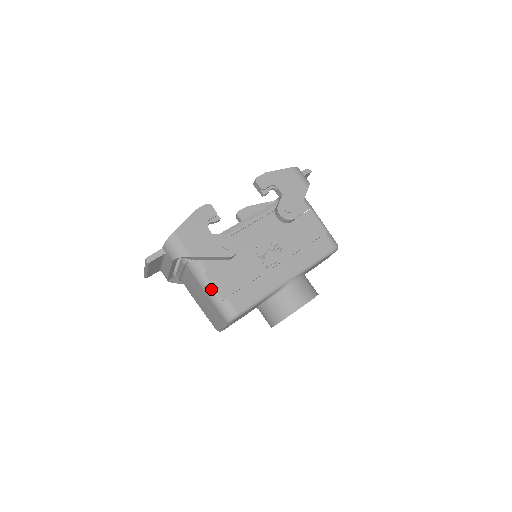
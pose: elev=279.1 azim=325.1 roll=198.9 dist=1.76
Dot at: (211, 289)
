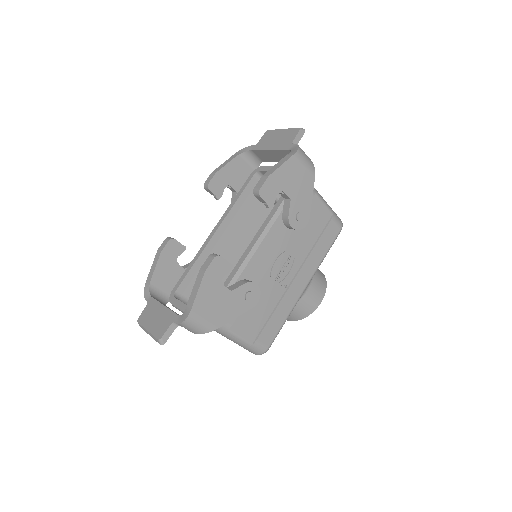
Dot at: (238, 339)
